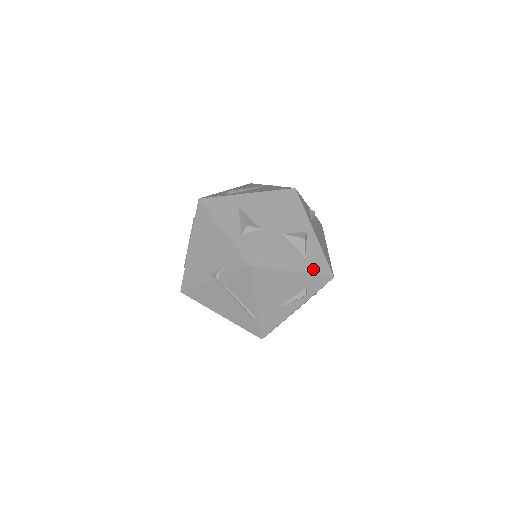
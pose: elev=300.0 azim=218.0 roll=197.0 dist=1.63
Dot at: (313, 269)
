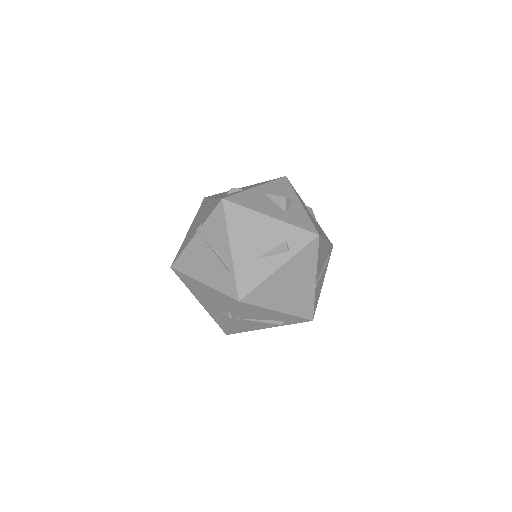
Dot at: (294, 222)
